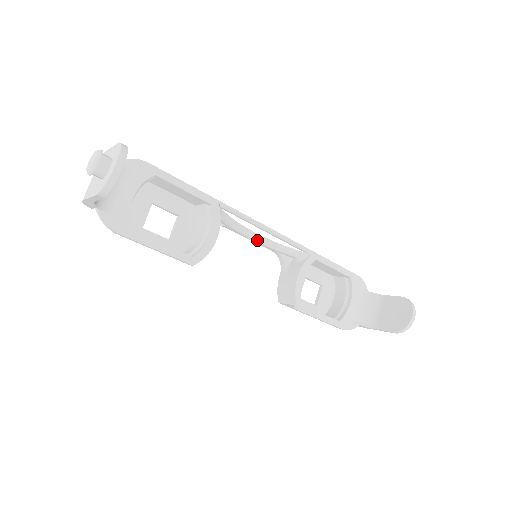
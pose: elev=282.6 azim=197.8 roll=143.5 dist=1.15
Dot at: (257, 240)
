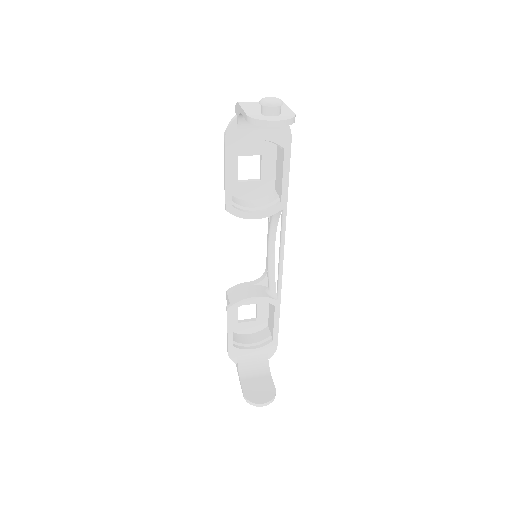
Dot at: (270, 251)
